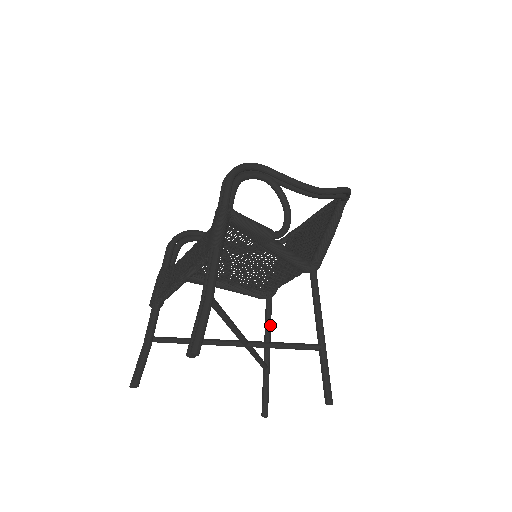
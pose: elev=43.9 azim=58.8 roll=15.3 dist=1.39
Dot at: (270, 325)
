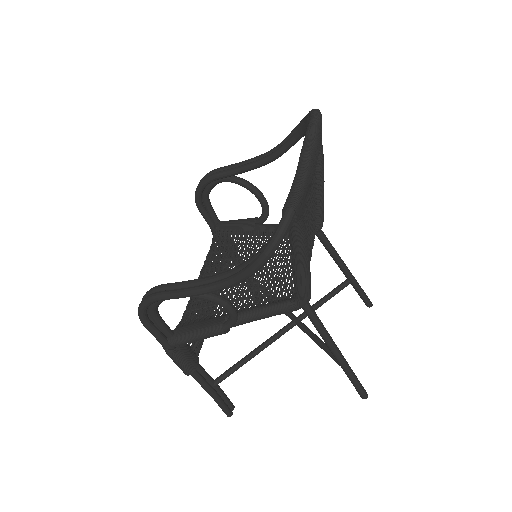
Dot at: (333, 255)
